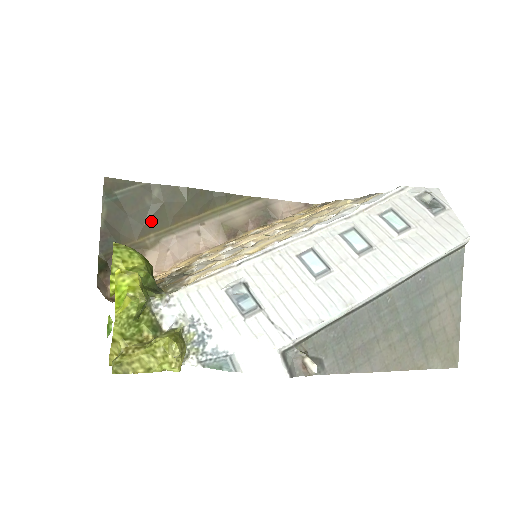
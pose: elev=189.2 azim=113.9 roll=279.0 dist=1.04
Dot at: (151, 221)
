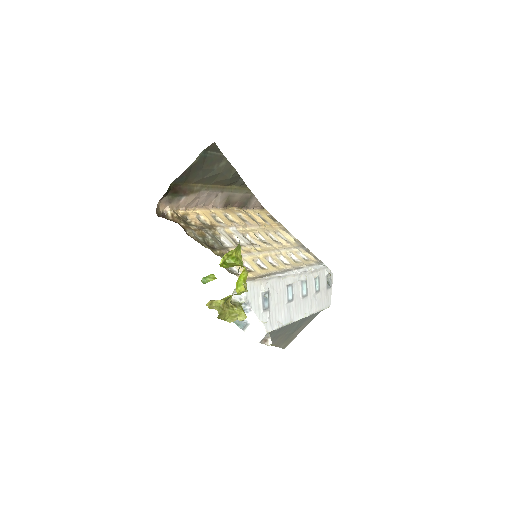
Dot at: (207, 178)
